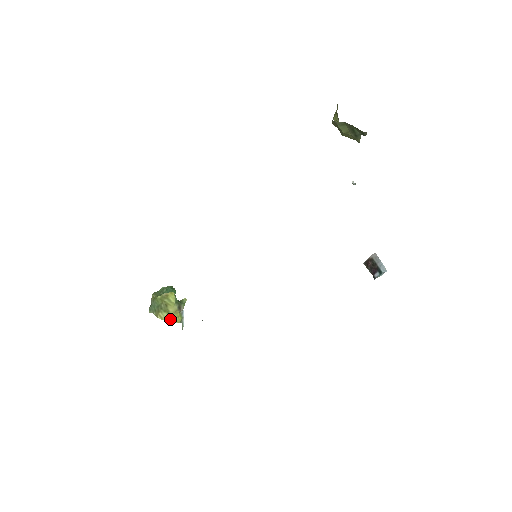
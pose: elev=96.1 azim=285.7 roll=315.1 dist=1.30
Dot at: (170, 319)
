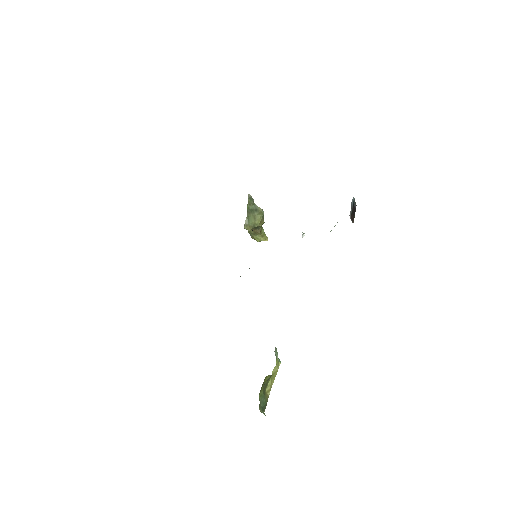
Dot at: (274, 376)
